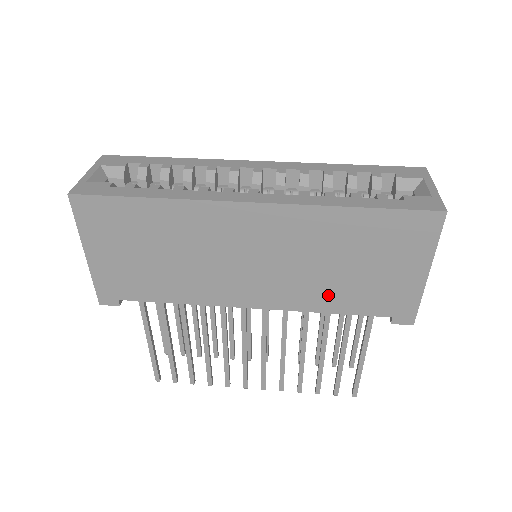
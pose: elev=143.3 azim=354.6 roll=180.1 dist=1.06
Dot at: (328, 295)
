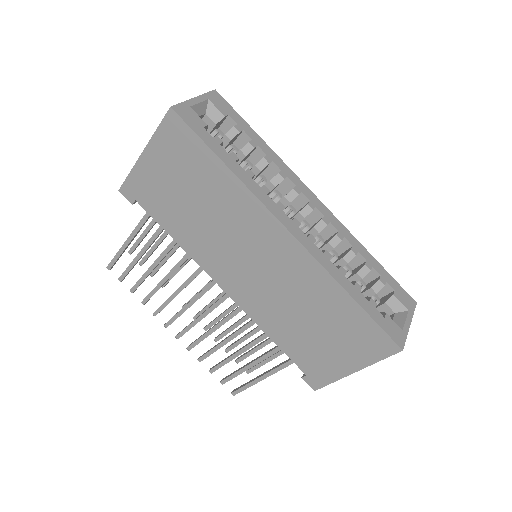
Dot at: (280, 327)
